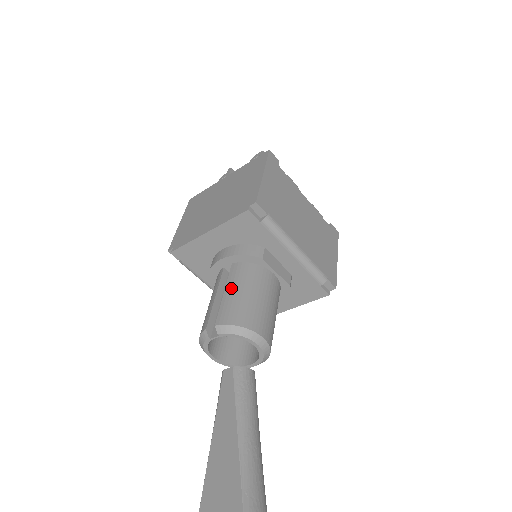
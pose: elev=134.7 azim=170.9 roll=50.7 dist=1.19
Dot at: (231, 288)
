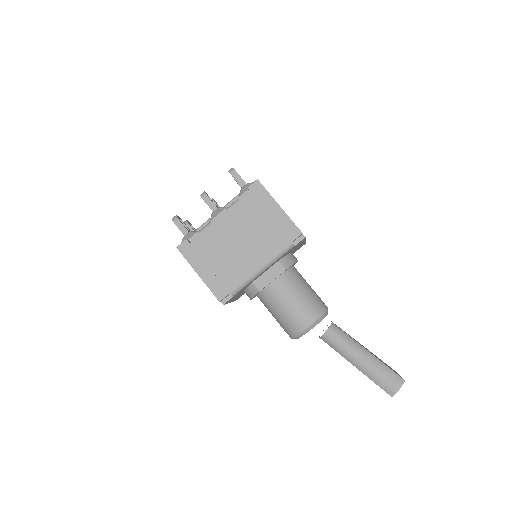
Dot at: (272, 314)
